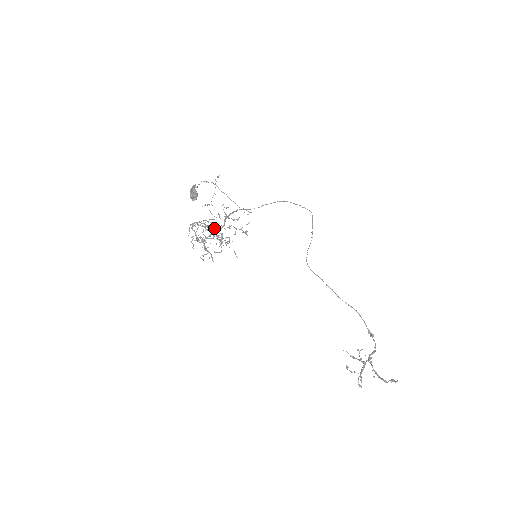
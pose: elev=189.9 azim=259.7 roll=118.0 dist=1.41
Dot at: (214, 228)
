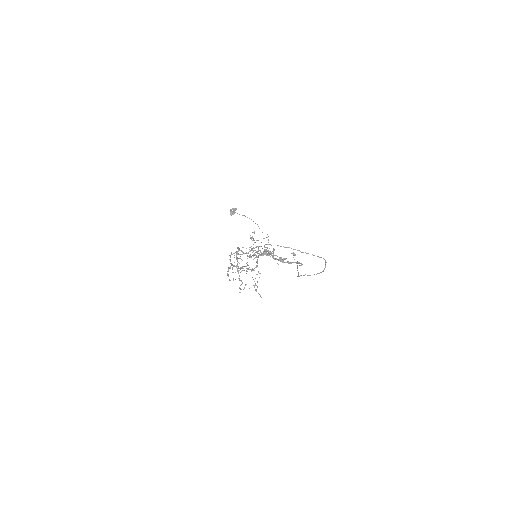
Dot at: occluded
